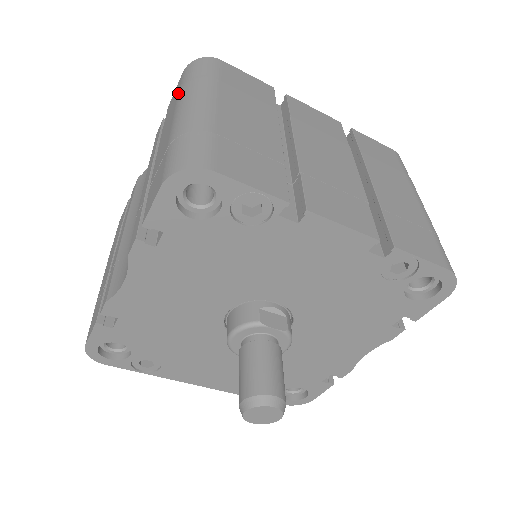
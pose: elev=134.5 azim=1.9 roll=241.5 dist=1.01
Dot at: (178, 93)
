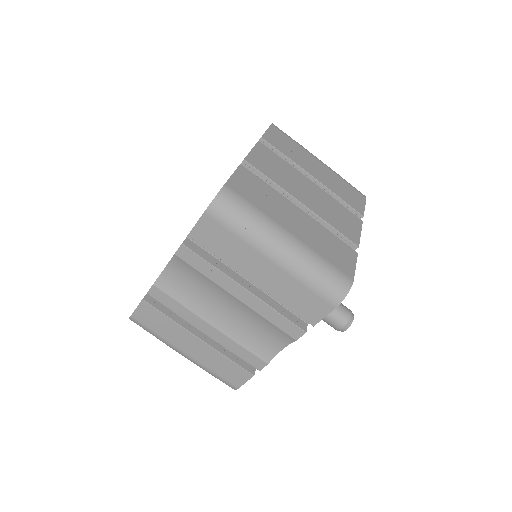
Dot at: (241, 238)
